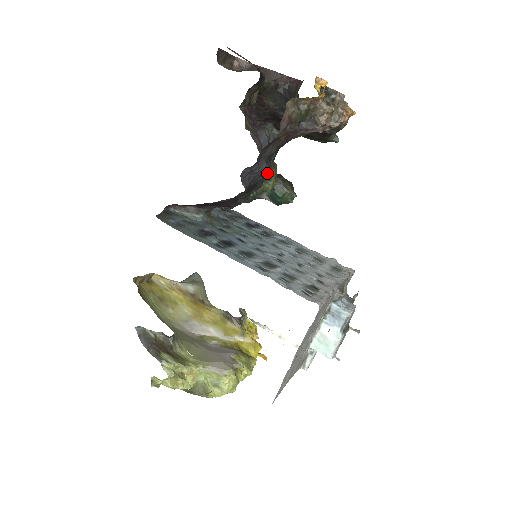
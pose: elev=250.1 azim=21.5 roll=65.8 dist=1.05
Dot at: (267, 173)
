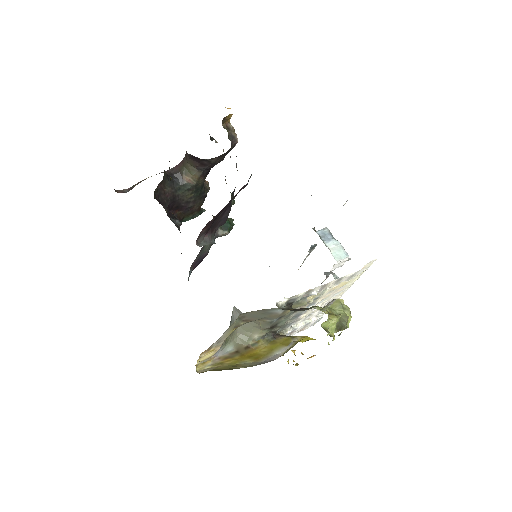
Dot at: occluded
